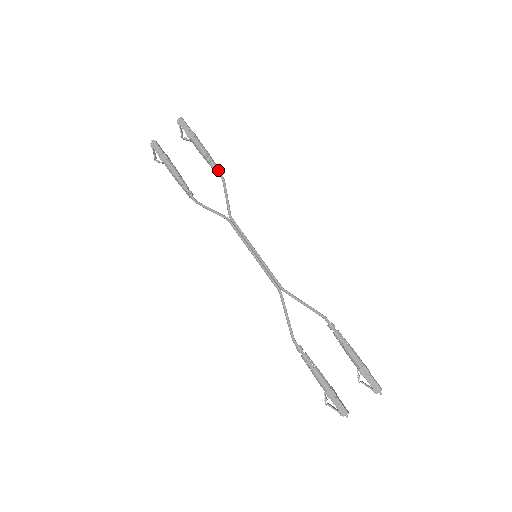
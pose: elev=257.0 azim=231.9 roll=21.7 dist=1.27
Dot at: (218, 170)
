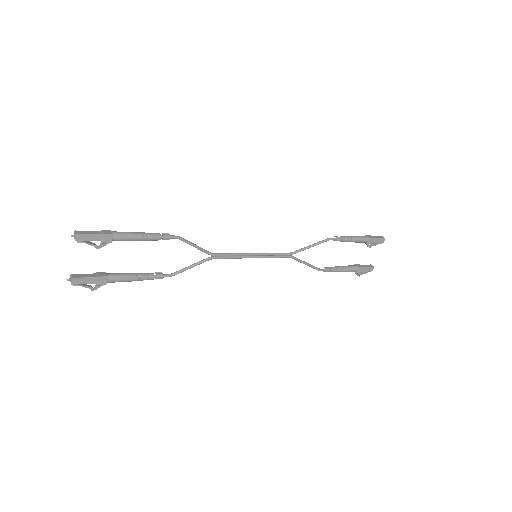
Dot at: (167, 237)
